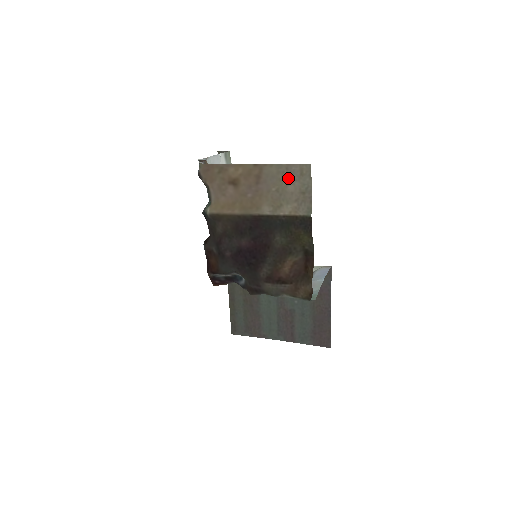
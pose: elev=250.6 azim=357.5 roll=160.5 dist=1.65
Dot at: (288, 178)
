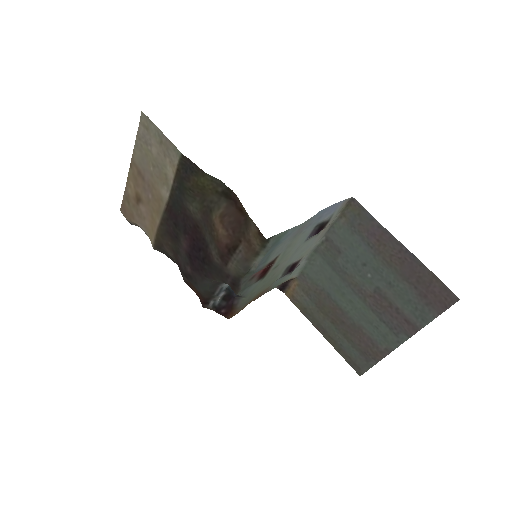
Dot at: (146, 145)
